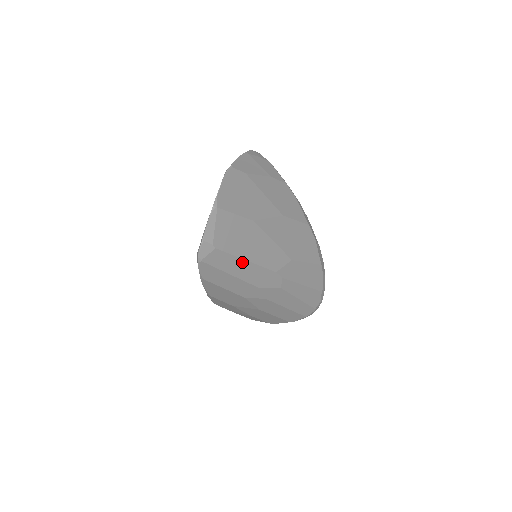
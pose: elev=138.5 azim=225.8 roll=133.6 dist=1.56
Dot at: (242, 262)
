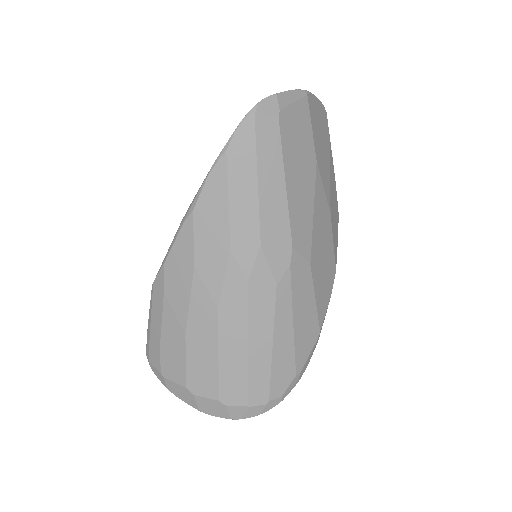
Dot at: (280, 177)
